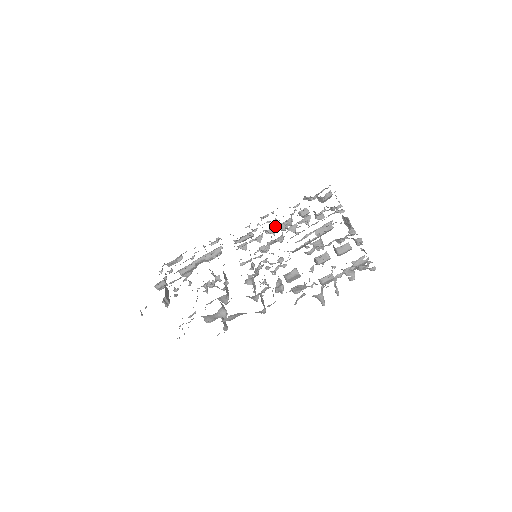
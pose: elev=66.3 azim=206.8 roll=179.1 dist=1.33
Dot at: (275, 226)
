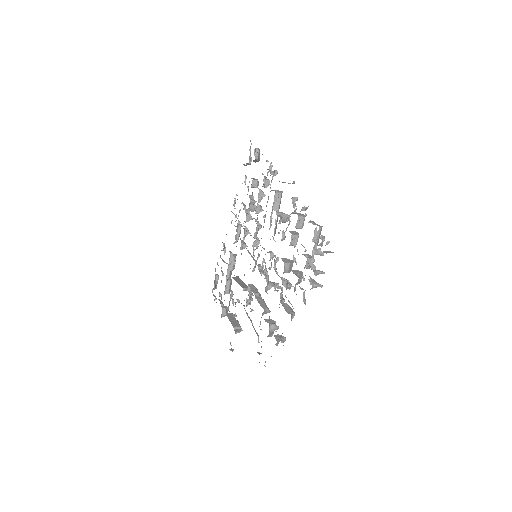
Dot at: occluded
